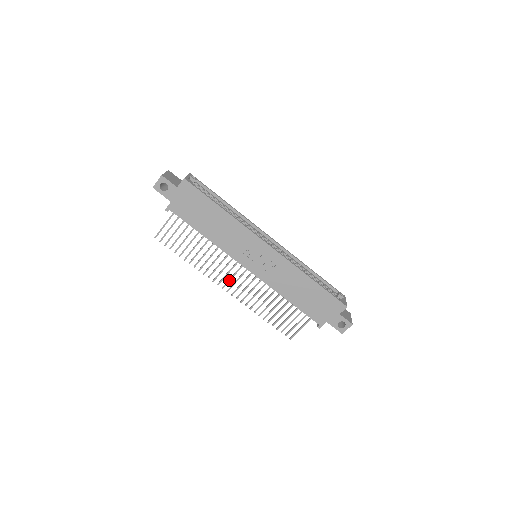
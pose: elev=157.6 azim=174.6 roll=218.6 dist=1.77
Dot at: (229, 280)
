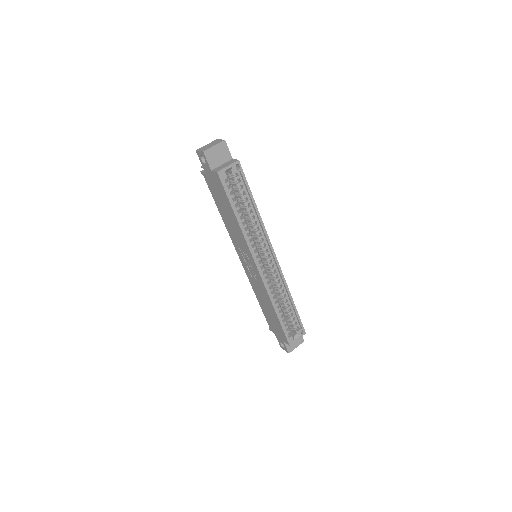
Dot at: occluded
